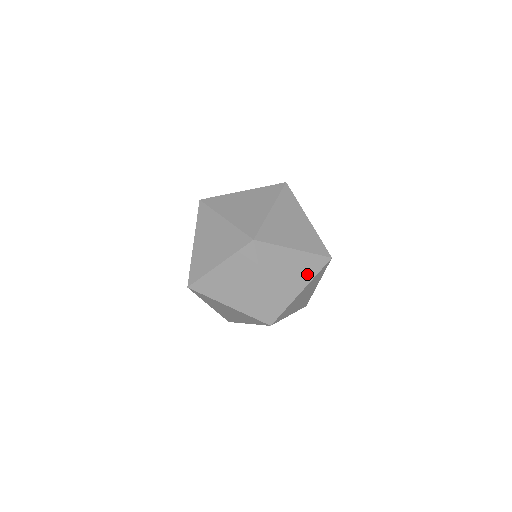
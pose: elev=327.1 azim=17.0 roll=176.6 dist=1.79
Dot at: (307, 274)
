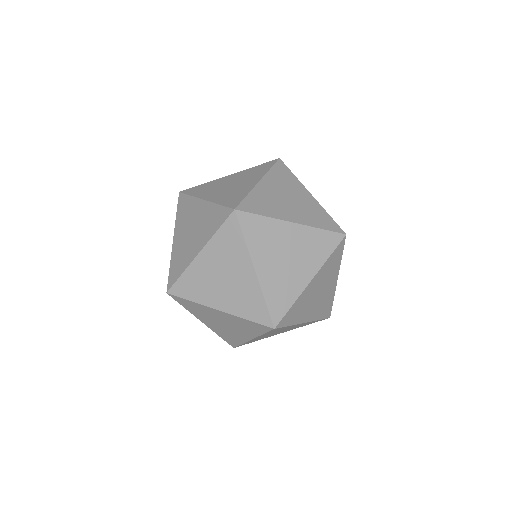
Dot at: (257, 175)
